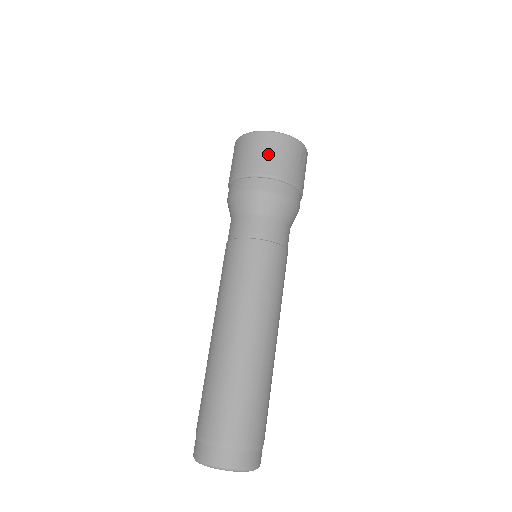
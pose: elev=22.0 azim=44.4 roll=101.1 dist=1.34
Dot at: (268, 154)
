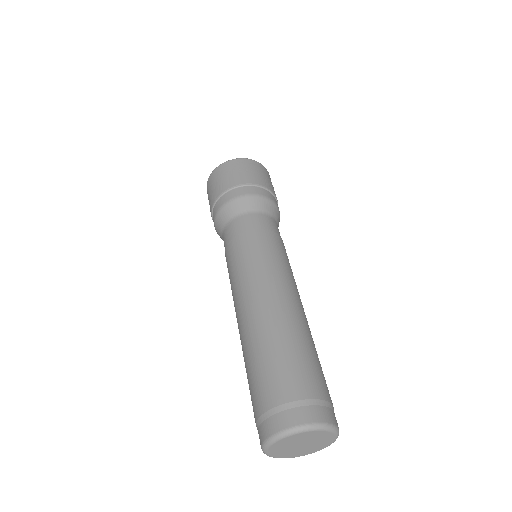
Dot at: (248, 171)
